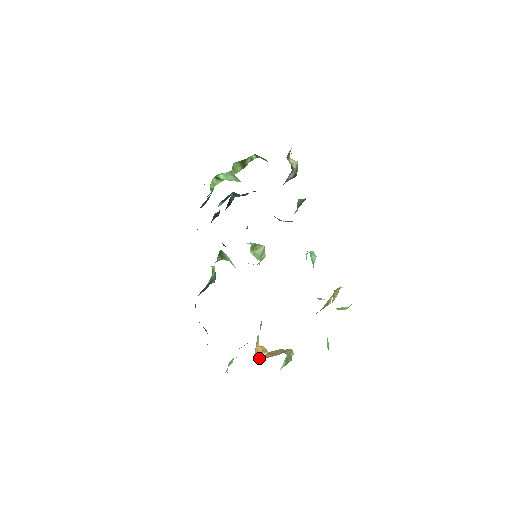
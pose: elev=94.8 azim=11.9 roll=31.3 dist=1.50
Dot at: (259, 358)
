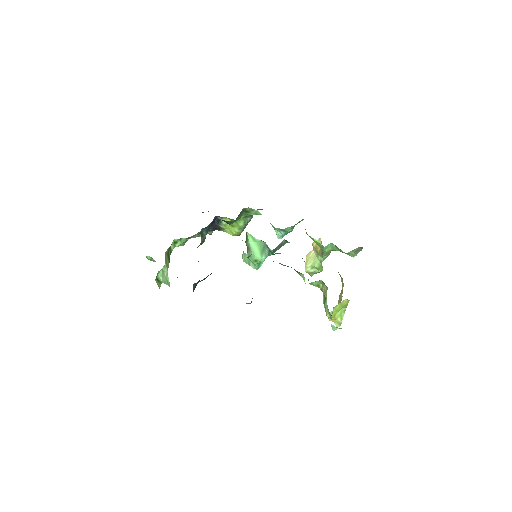
Dot at: (340, 302)
